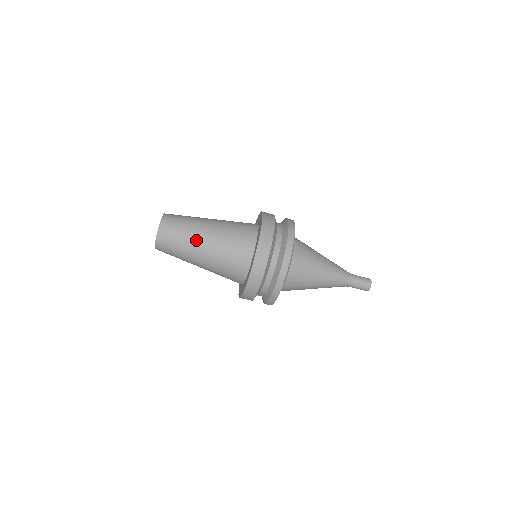
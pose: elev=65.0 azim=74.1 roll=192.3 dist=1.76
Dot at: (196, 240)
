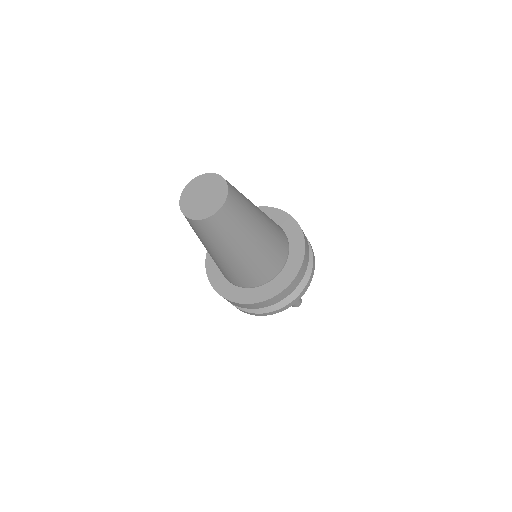
Dot at: (224, 251)
